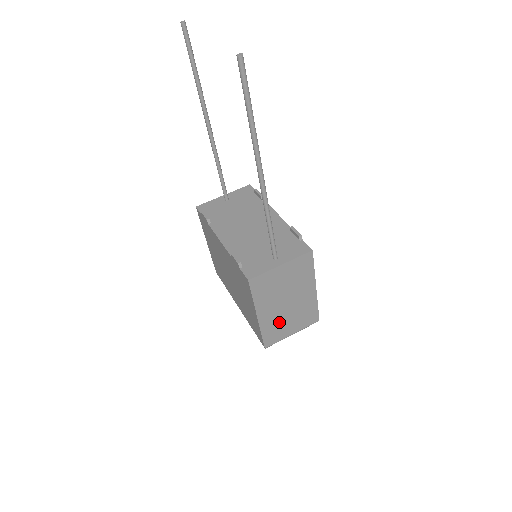
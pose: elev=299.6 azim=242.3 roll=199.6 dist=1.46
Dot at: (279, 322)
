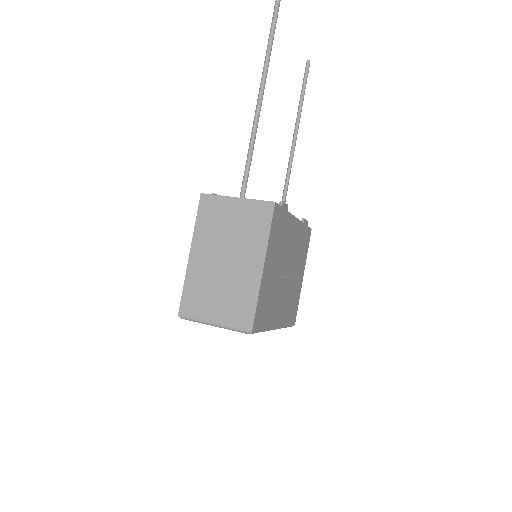
Dot at: (207, 285)
